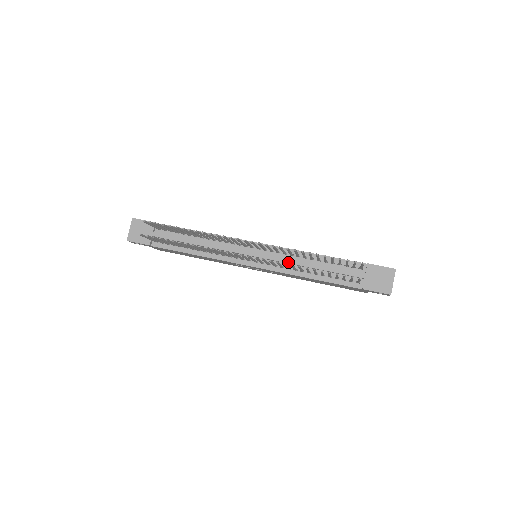
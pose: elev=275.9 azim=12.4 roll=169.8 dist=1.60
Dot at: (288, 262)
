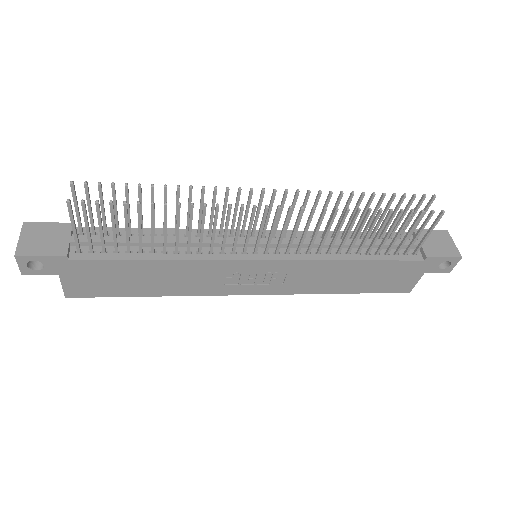
Dot at: (315, 243)
